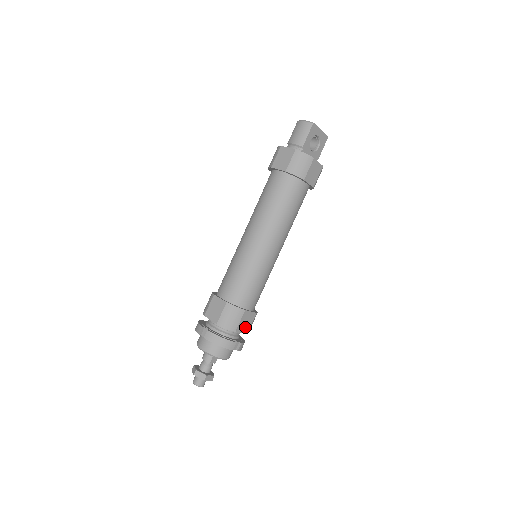
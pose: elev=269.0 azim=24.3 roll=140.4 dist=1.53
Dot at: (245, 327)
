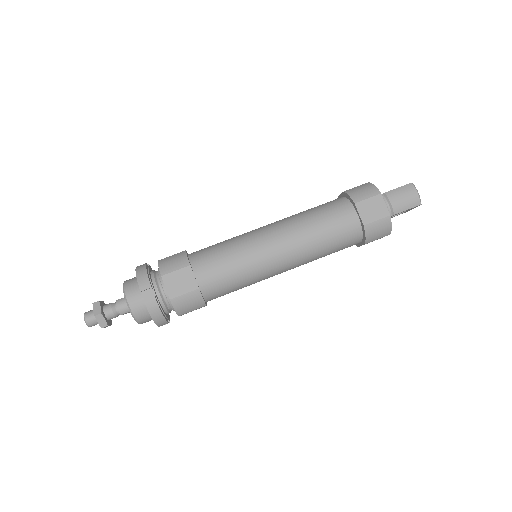
Dot at: occluded
